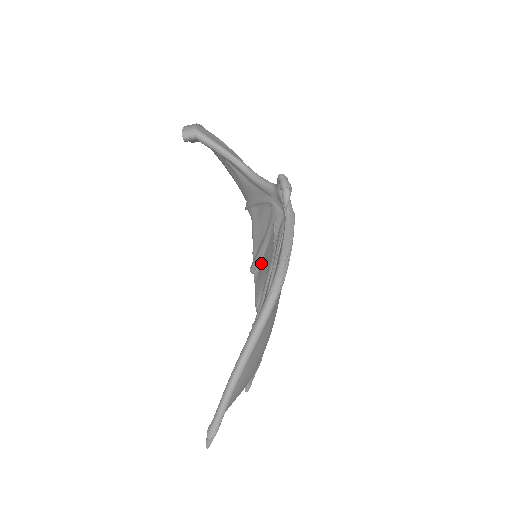
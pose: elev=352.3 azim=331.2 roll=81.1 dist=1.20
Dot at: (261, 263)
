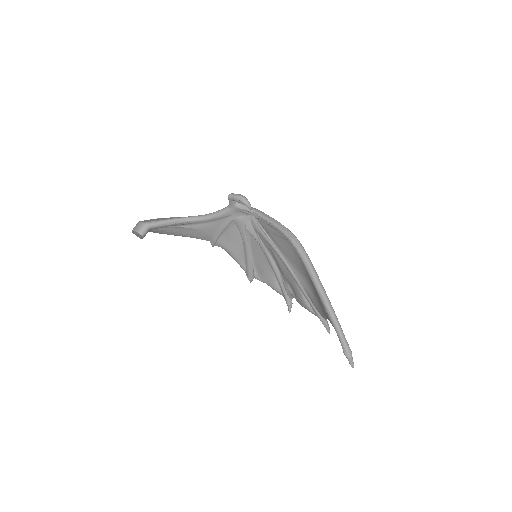
Dot at: (255, 265)
